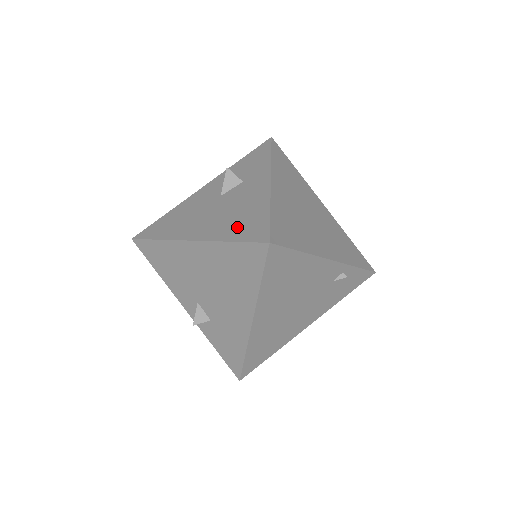
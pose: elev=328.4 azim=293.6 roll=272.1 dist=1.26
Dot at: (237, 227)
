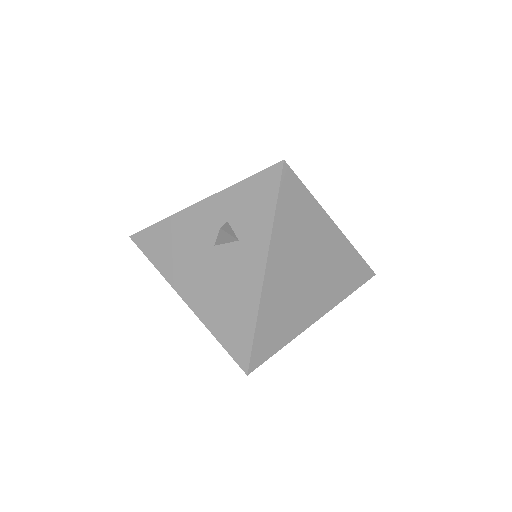
Dot at: (224, 324)
